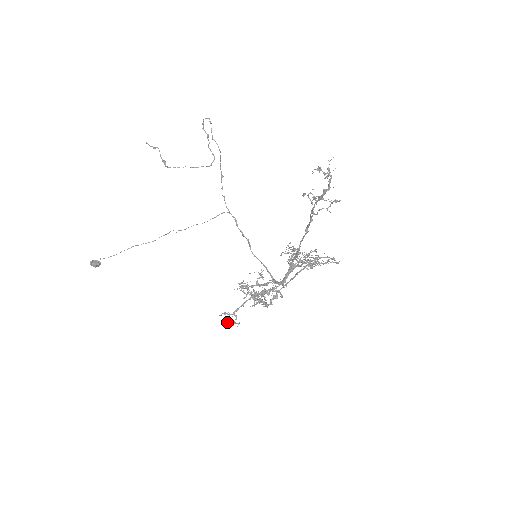
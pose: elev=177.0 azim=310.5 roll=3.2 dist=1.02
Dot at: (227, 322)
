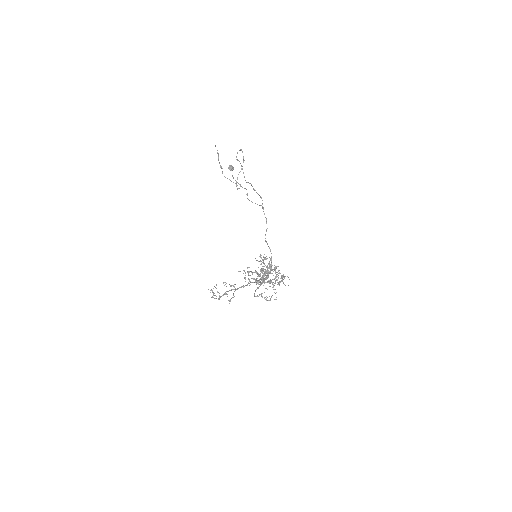
Dot at: occluded
